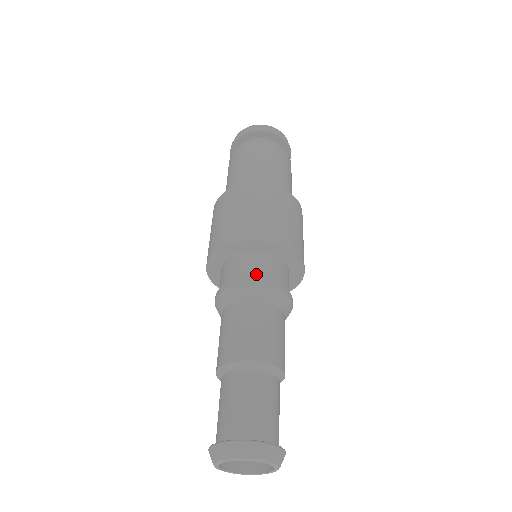
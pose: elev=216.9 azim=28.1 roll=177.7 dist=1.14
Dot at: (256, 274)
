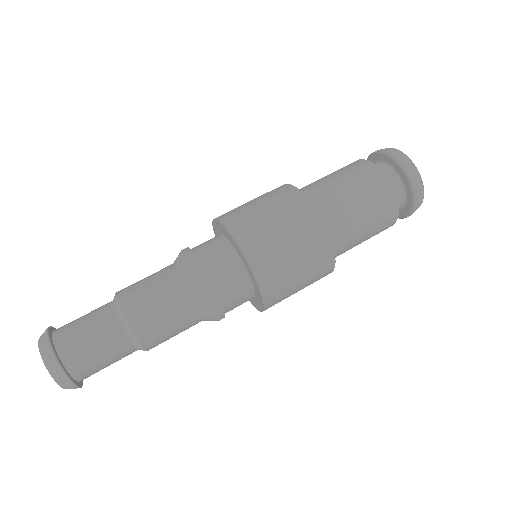
Dot at: (197, 247)
